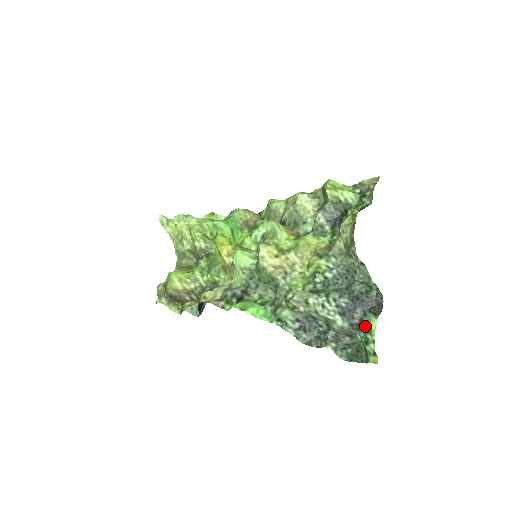
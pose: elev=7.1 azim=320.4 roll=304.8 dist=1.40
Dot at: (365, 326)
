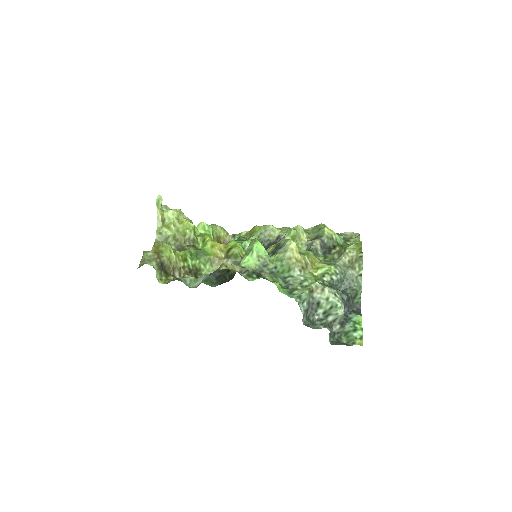
Dot at: (353, 319)
